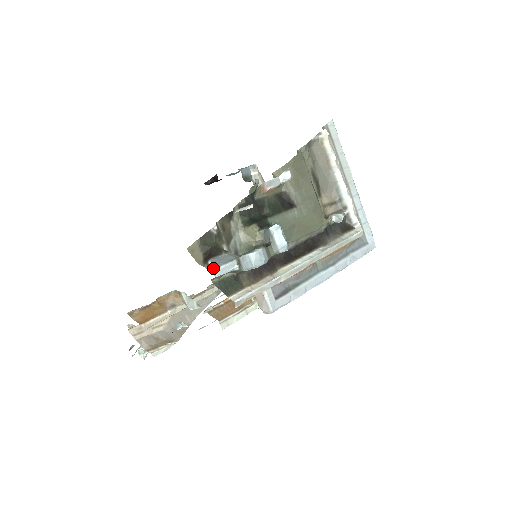
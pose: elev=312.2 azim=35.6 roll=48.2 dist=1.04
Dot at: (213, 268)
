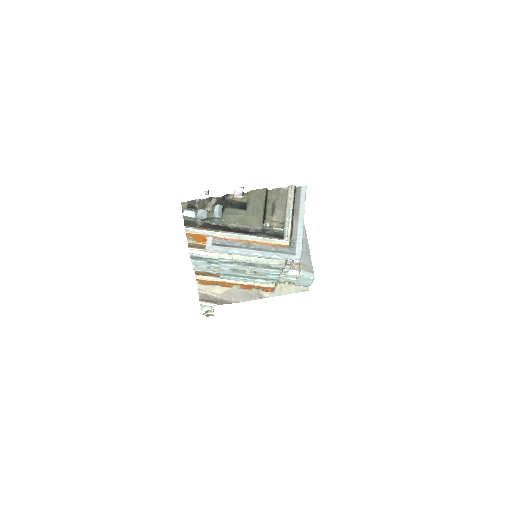
Dot at: (183, 211)
